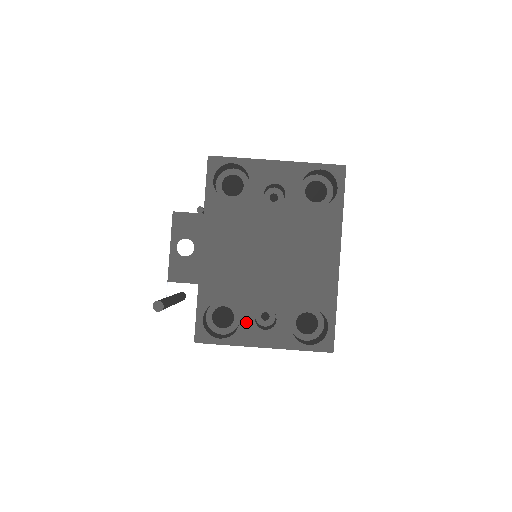
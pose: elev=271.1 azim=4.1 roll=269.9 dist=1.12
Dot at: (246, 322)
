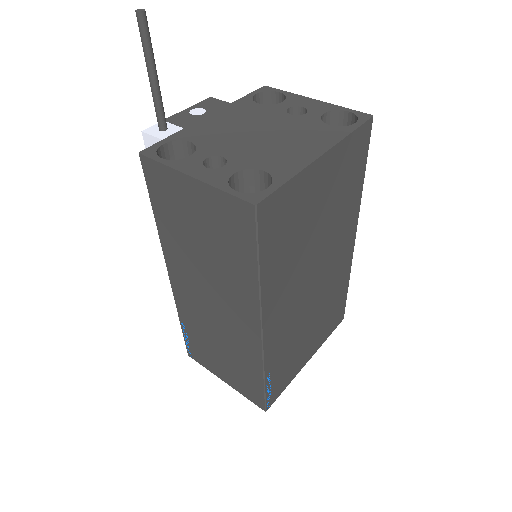
Dot at: (195, 158)
